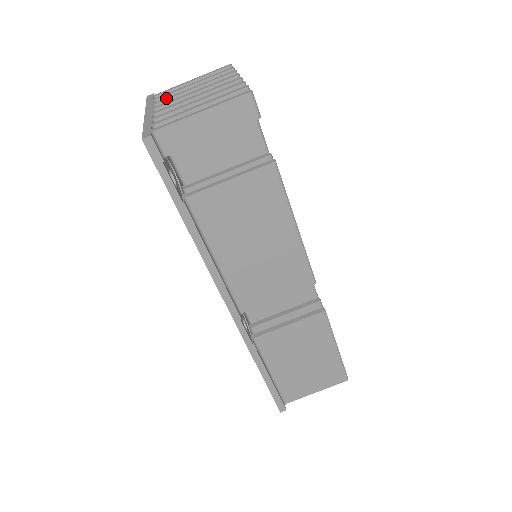
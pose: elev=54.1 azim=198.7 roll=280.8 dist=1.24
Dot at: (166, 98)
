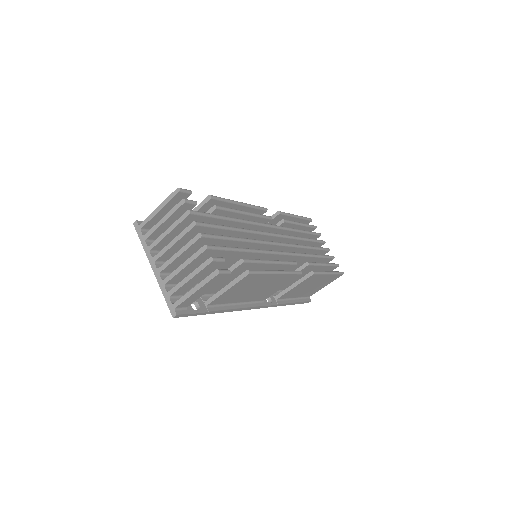
Dot at: (154, 243)
